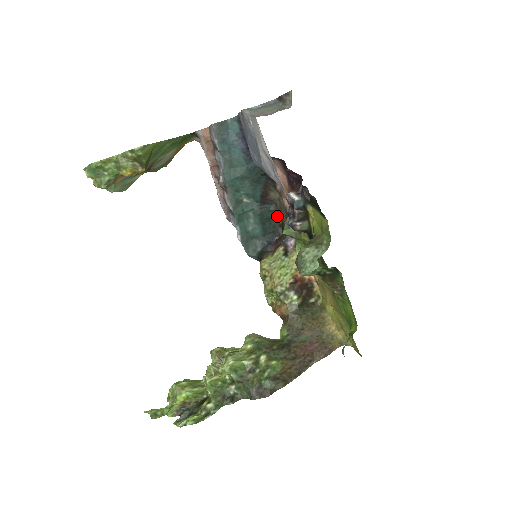
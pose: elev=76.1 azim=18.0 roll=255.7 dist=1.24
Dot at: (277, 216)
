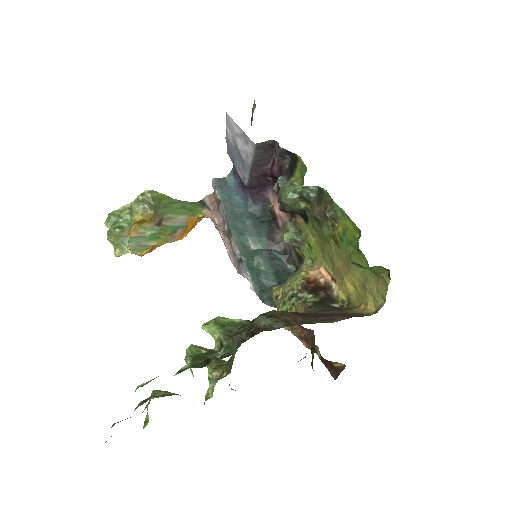
Dot at: (289, 262)
